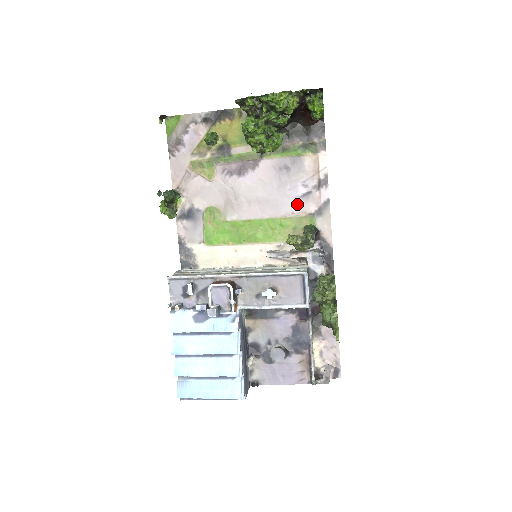
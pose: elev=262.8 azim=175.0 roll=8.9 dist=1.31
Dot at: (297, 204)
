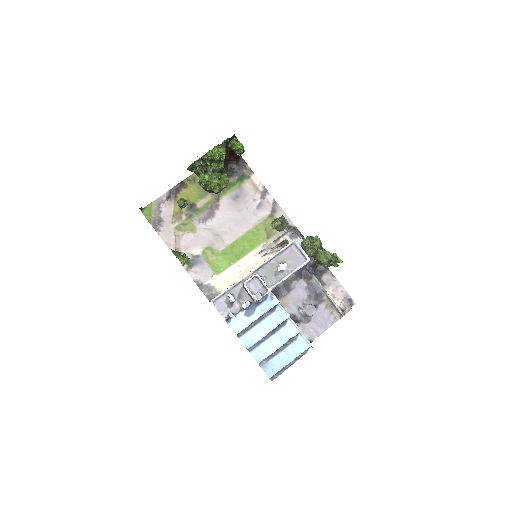
Dot at: (258, 214)
